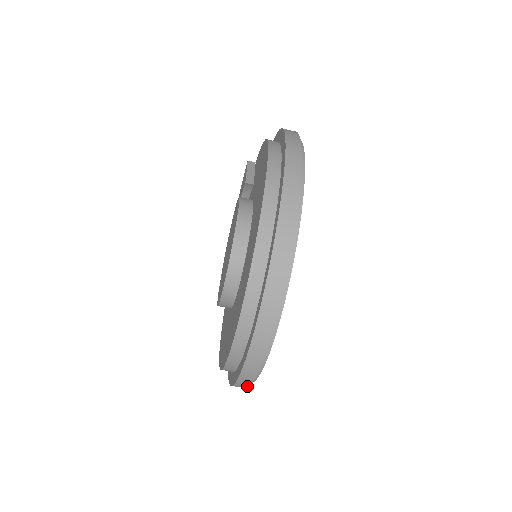
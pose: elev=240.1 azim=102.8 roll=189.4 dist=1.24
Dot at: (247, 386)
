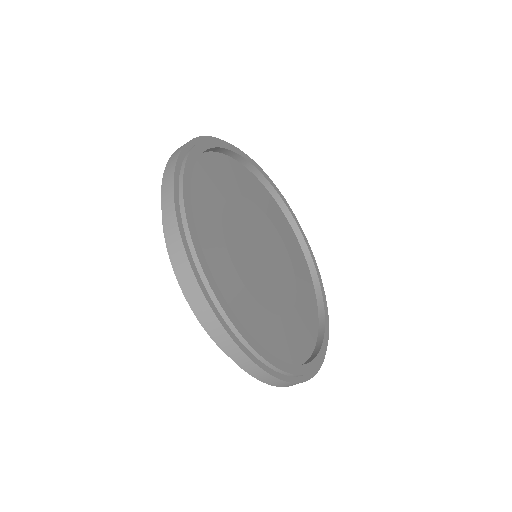
Dot at: (290, 383)
